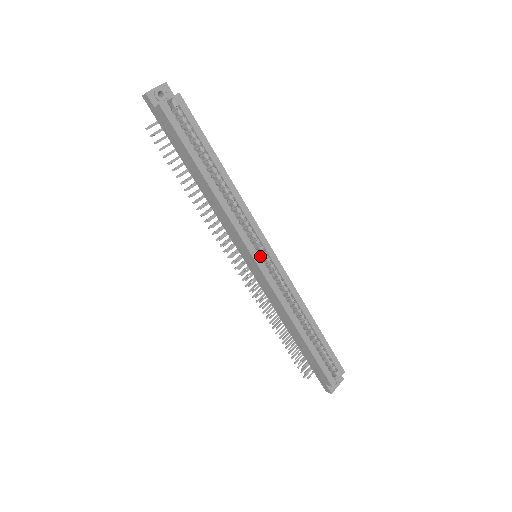
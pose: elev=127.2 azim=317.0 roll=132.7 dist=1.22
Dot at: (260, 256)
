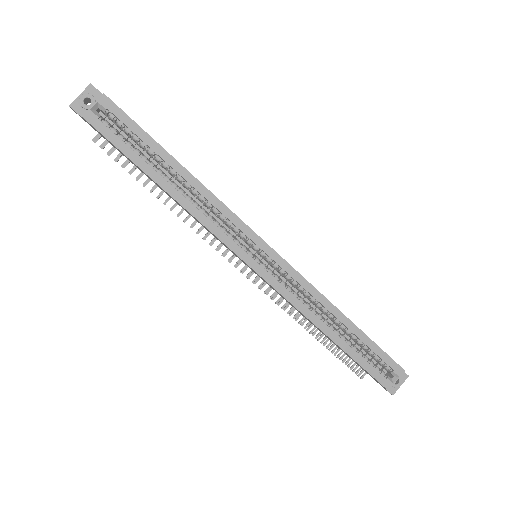
Dot at: (256, 258)
